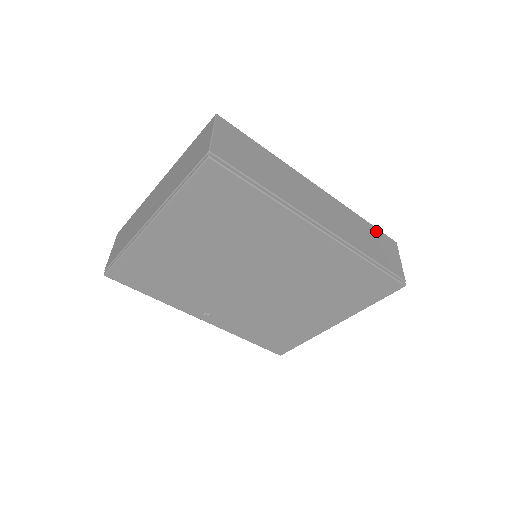
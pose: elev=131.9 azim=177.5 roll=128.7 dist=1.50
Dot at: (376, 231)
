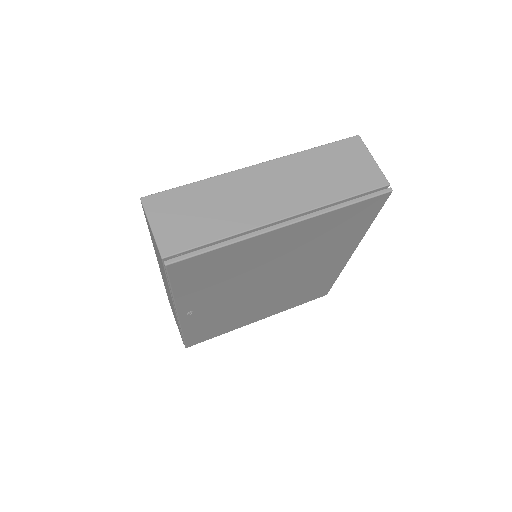
Dot at: occluded
